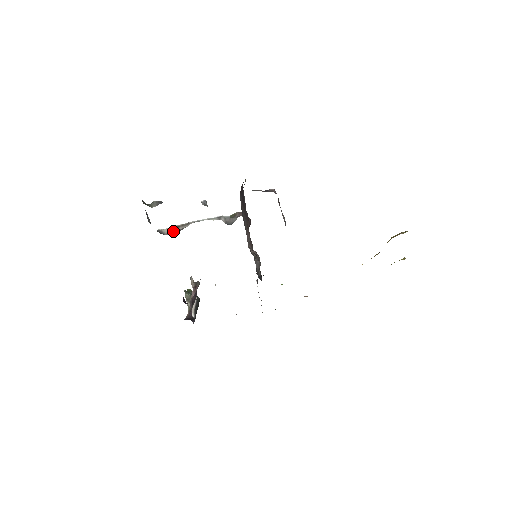
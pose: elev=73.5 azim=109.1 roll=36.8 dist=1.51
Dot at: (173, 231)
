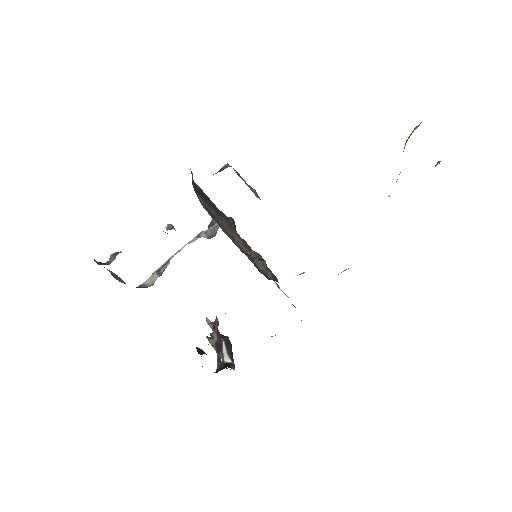
Dot at: (156, 278)
